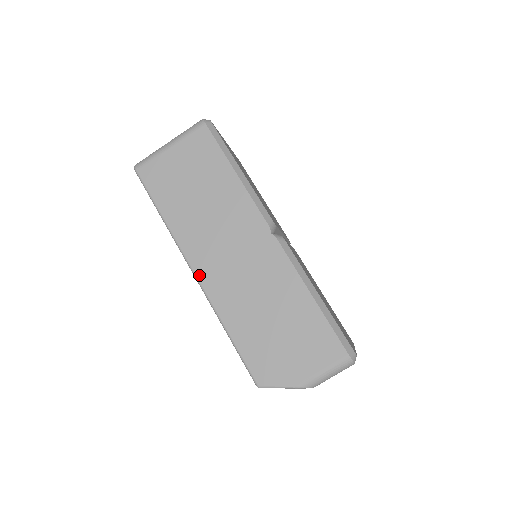
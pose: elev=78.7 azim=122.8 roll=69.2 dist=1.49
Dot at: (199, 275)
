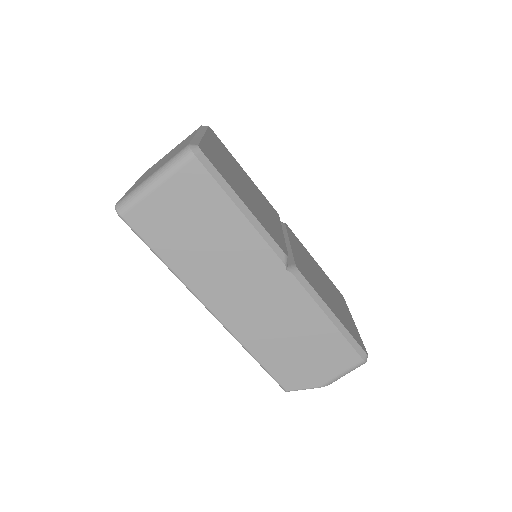
Dot at: (217, 314)
